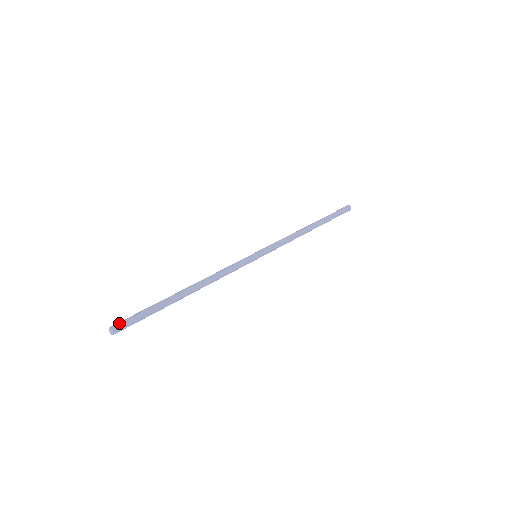
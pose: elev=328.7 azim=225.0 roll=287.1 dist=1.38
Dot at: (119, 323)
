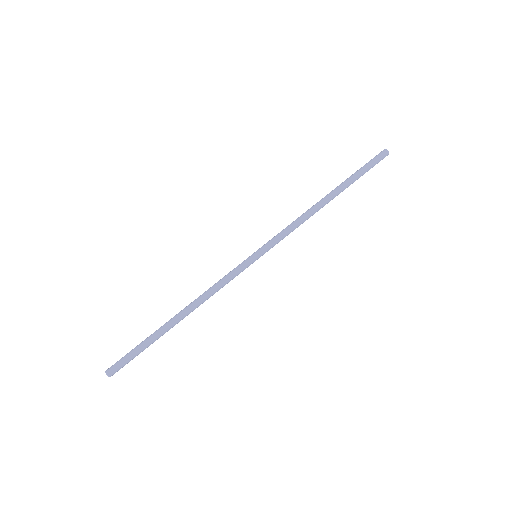
Dot at: (116, 370)
